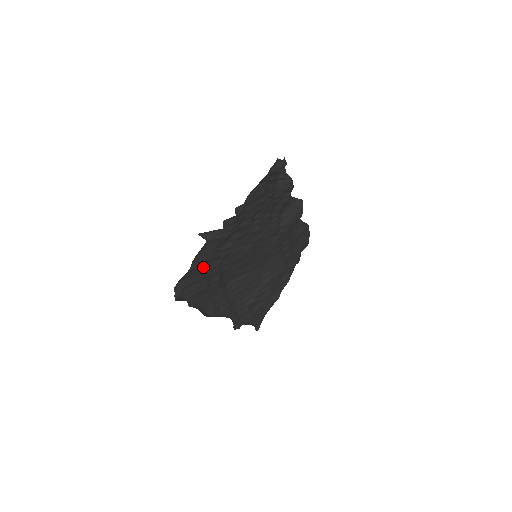
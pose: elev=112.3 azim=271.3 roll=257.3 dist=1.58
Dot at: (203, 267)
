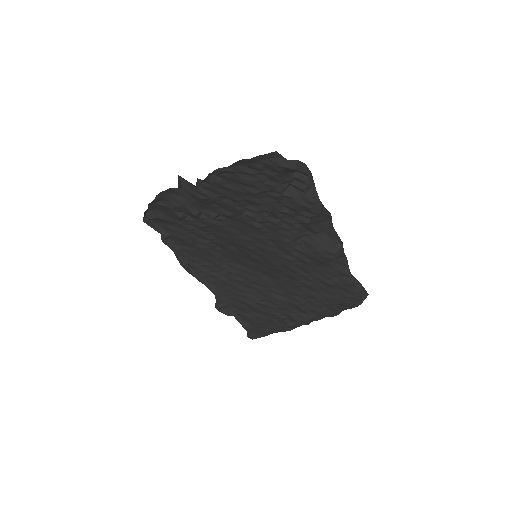
Dot at: (177, 213)
